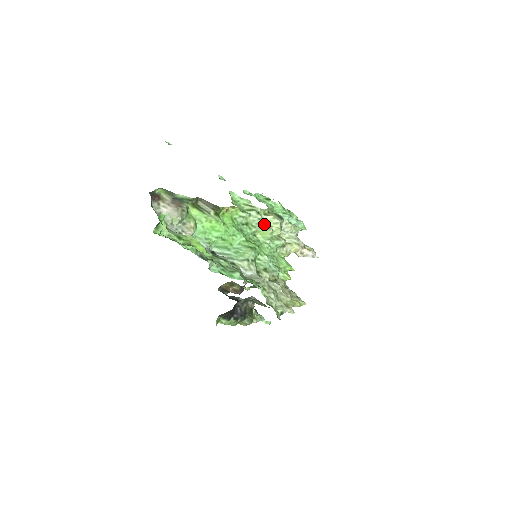
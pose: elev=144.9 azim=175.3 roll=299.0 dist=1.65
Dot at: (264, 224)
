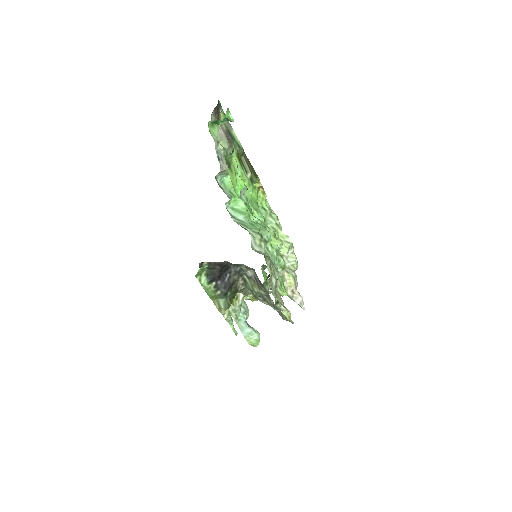
Dot at: (277, 234)
